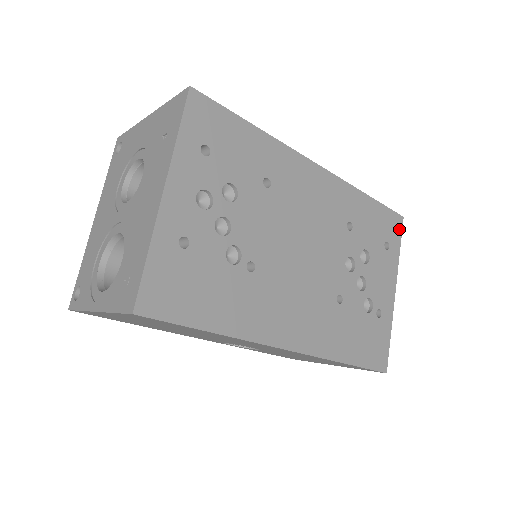
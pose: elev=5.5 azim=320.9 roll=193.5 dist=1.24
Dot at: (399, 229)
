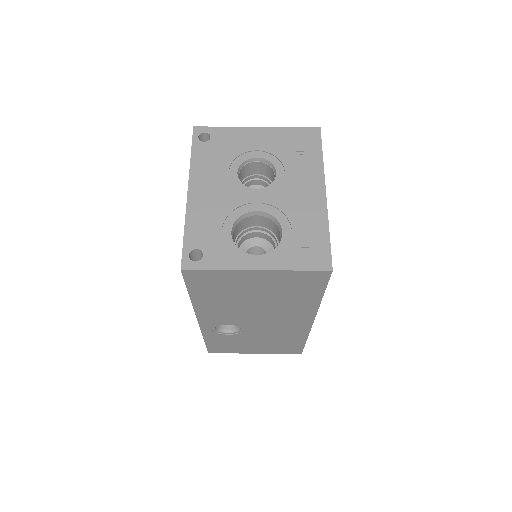
Dot at: occluded
